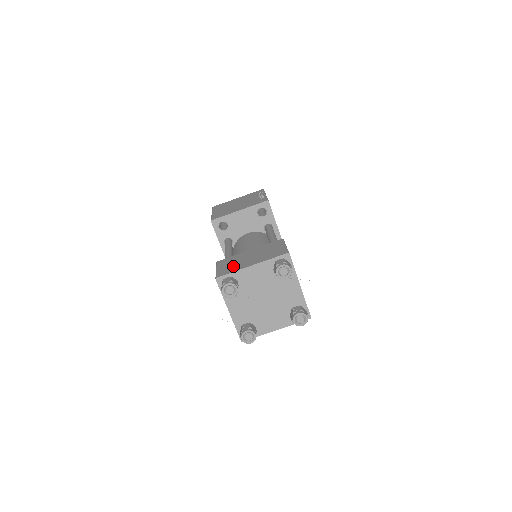
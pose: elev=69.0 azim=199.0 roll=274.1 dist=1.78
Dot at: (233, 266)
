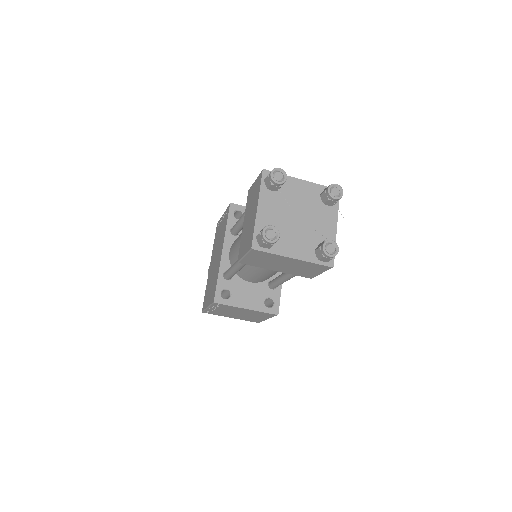
Dot at: occluded
